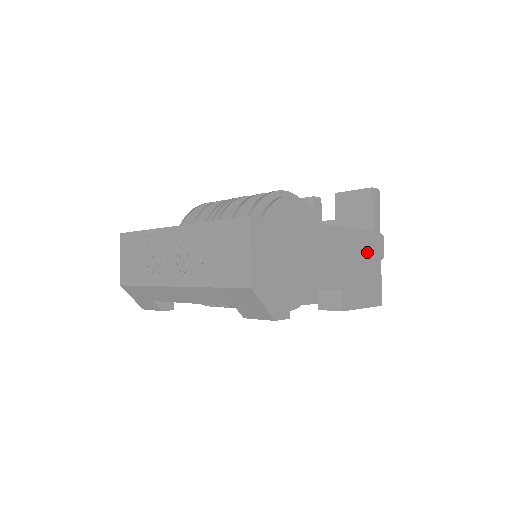
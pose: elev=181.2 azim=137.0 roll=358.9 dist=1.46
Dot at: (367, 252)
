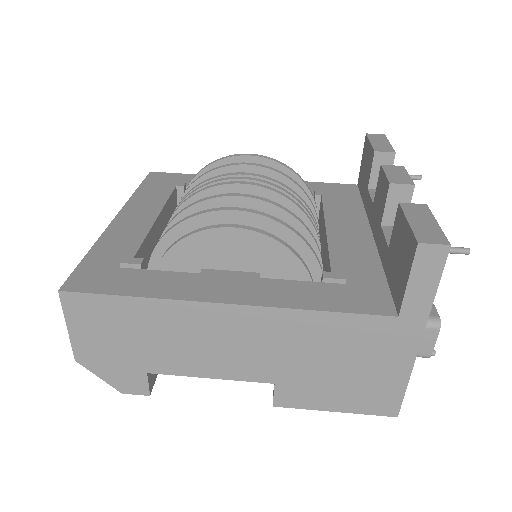
Dot at: (366, 346)
